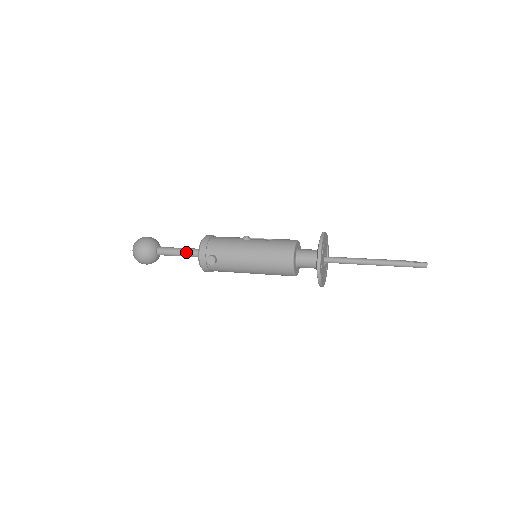
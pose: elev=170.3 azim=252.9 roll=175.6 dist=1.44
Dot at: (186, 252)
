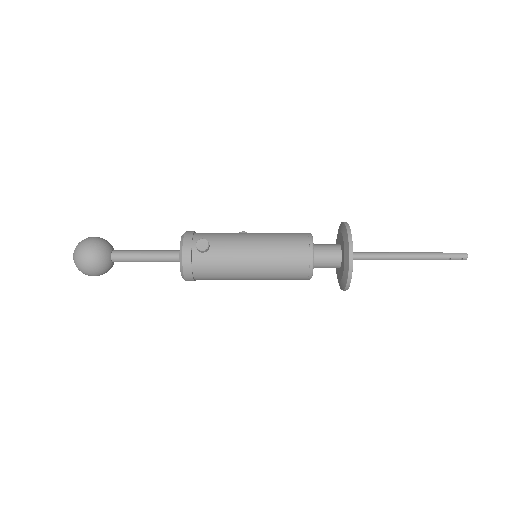
Dot at: (157, 252)
